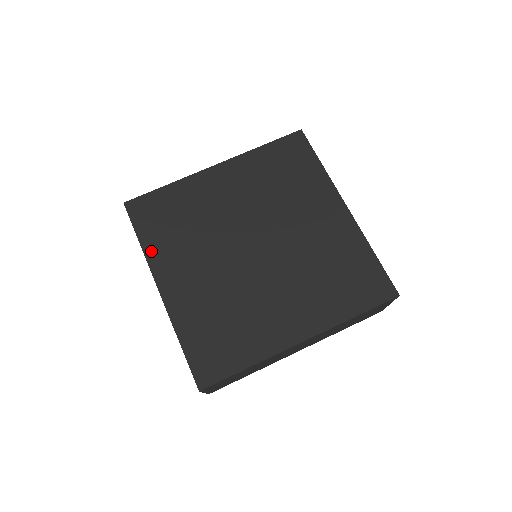
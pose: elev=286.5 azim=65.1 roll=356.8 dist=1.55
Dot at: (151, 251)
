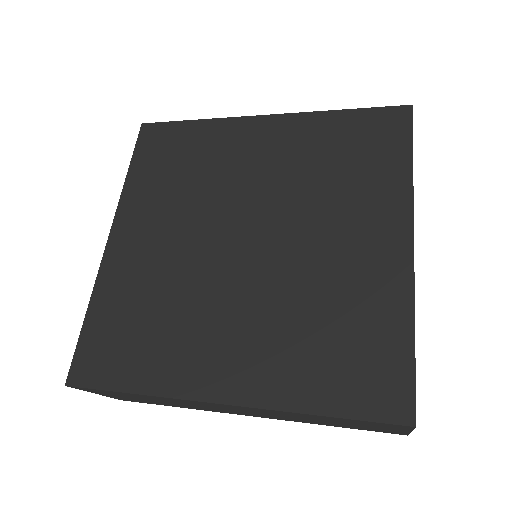
Dot at: (158, 383)
